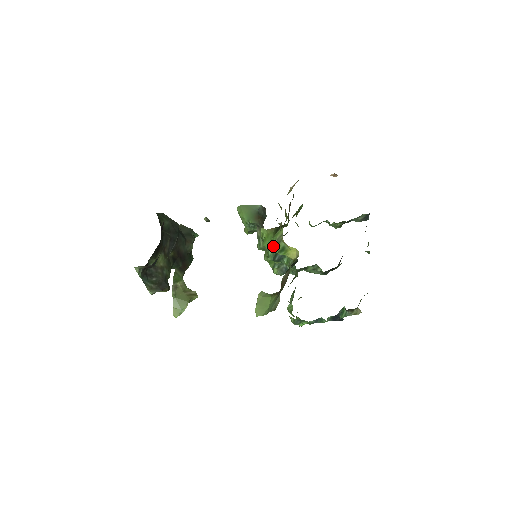
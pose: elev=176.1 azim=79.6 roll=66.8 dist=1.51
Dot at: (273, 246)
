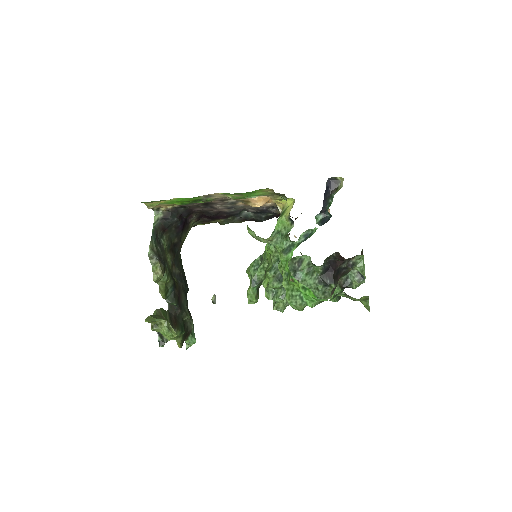
Dot at: (274, 230)
